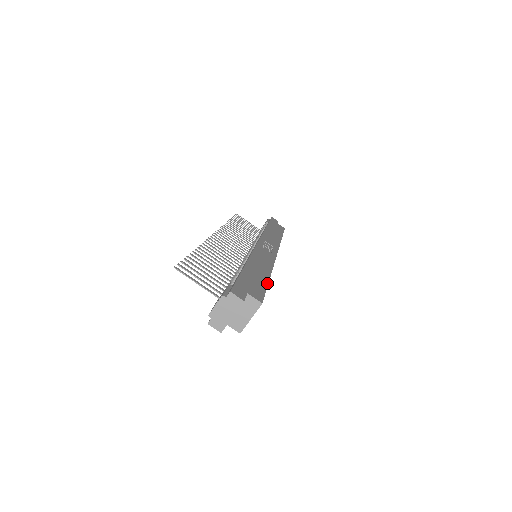
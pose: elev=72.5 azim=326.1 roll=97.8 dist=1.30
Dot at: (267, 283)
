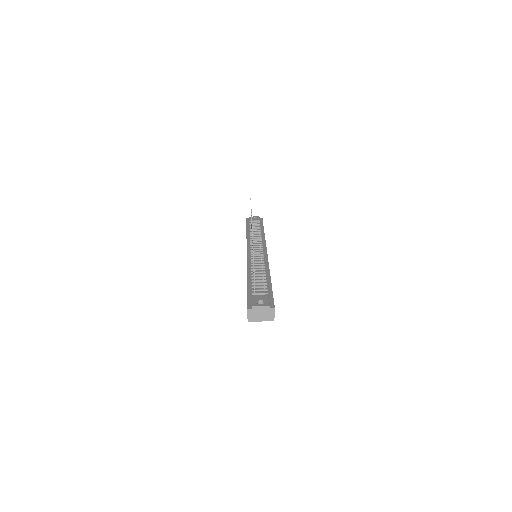
Dot at: occluded
